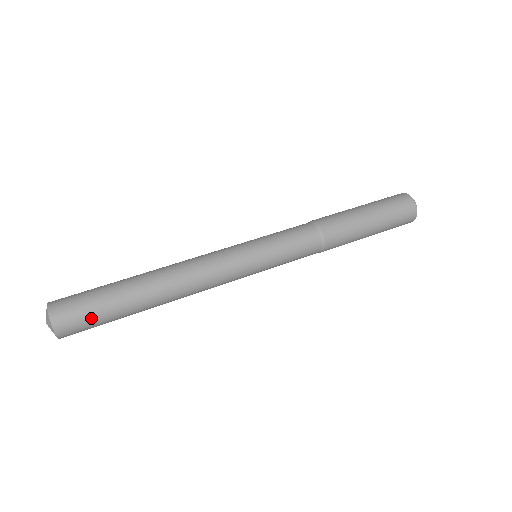
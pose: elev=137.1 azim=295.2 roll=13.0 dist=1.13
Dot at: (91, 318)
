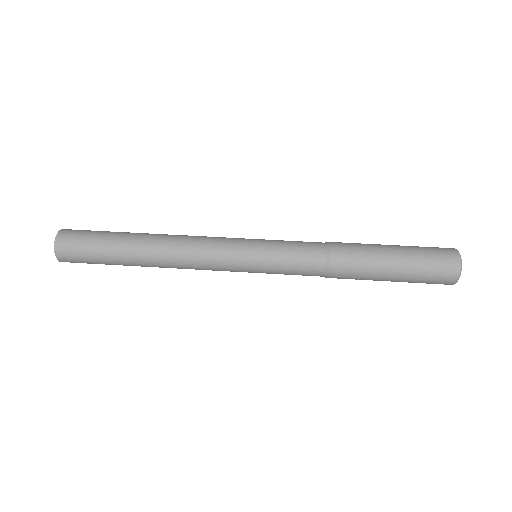
Dot at: (86, 242)
